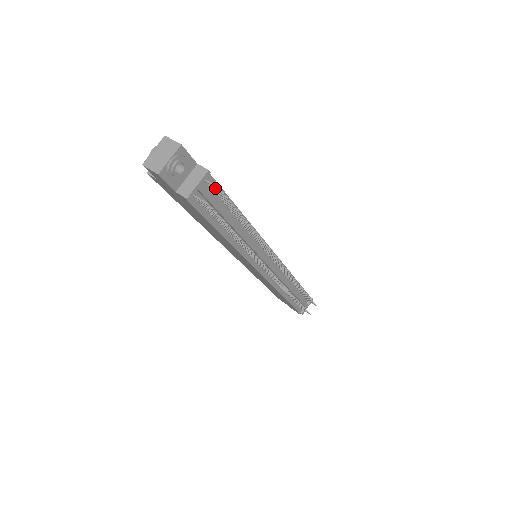
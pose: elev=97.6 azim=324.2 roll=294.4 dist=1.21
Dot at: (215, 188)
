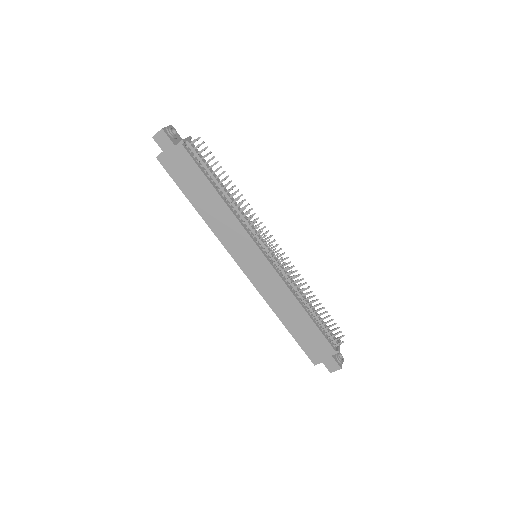
Dot at: occluded
